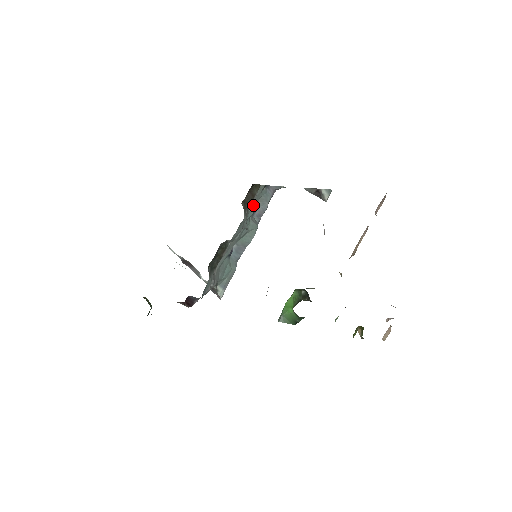
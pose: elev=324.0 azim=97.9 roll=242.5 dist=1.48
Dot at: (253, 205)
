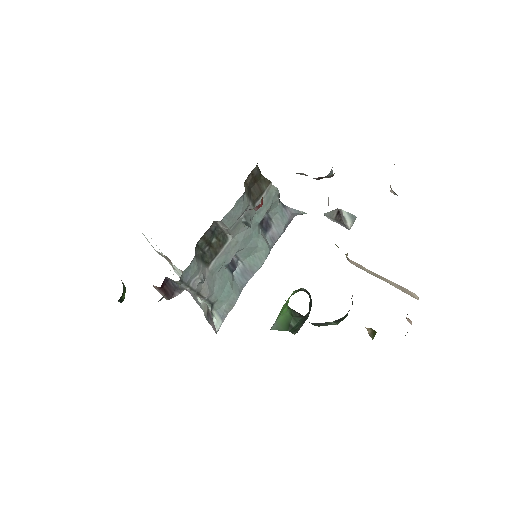
Dot at: (262, 207)
